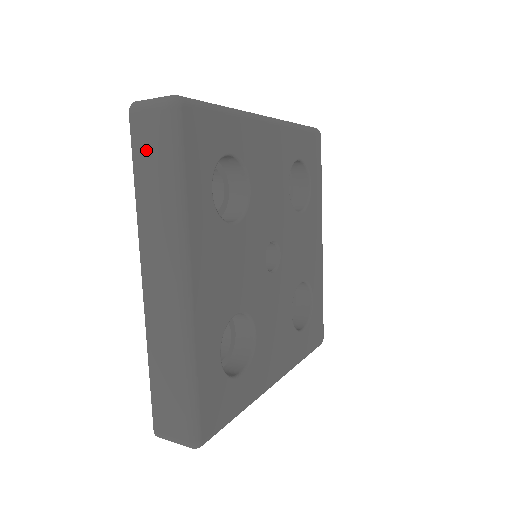
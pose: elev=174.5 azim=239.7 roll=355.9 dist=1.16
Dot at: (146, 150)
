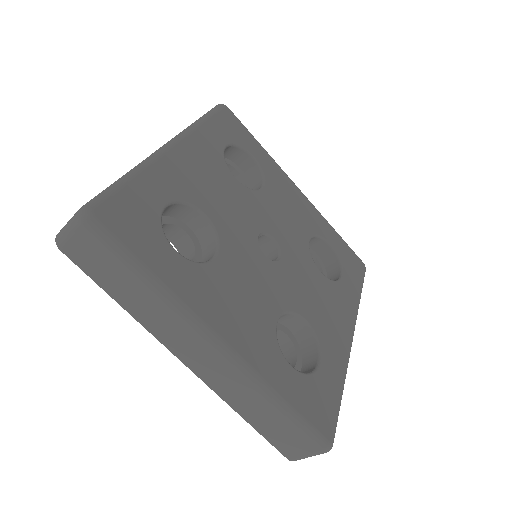
Dot at: occluded
